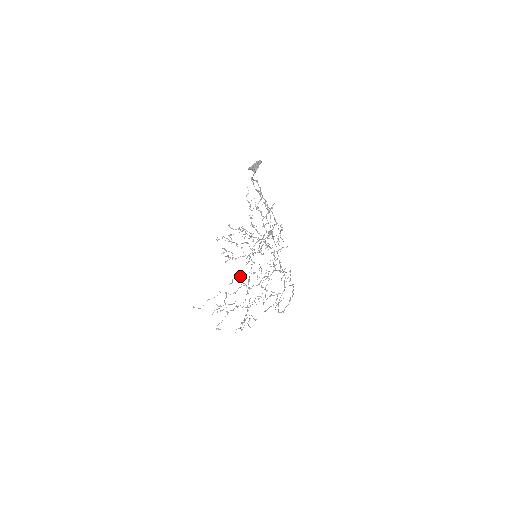
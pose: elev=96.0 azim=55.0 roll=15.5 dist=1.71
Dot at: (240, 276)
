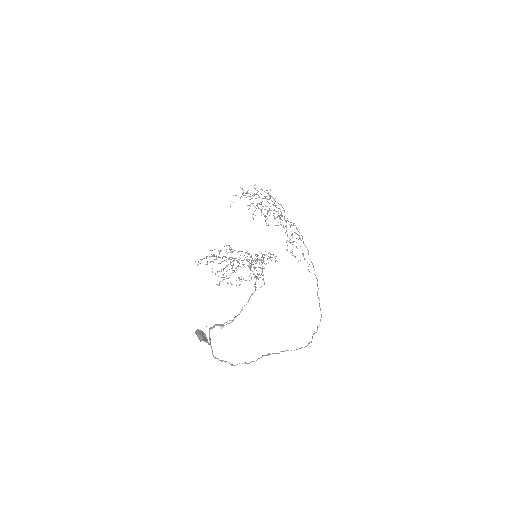
Dot at: (246, 193)
